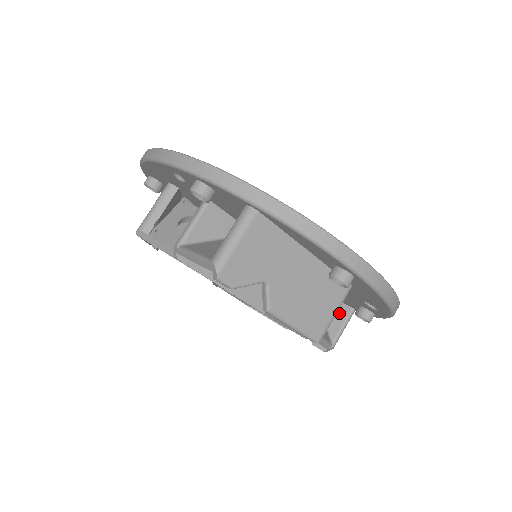
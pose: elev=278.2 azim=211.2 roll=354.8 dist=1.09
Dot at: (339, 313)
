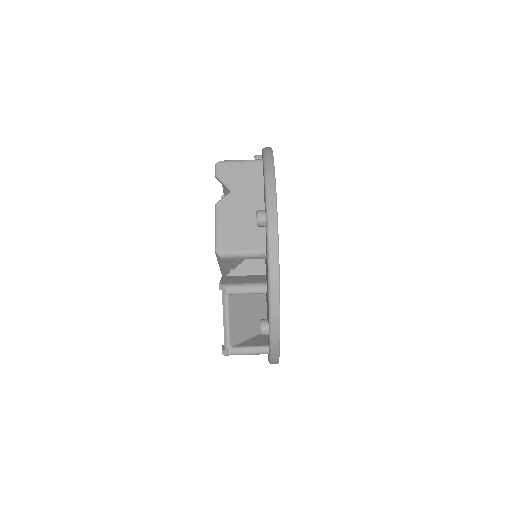
Dot at: (258, 342)
